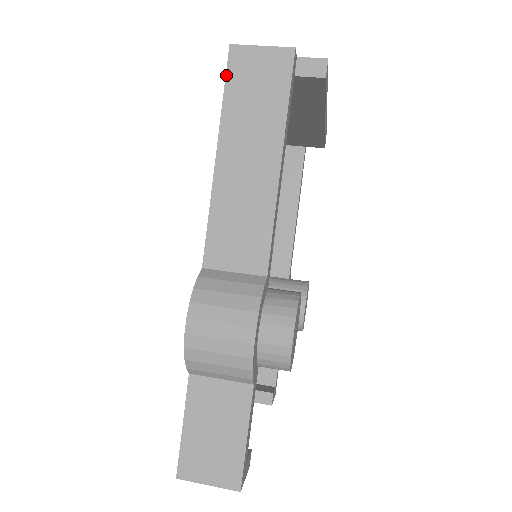
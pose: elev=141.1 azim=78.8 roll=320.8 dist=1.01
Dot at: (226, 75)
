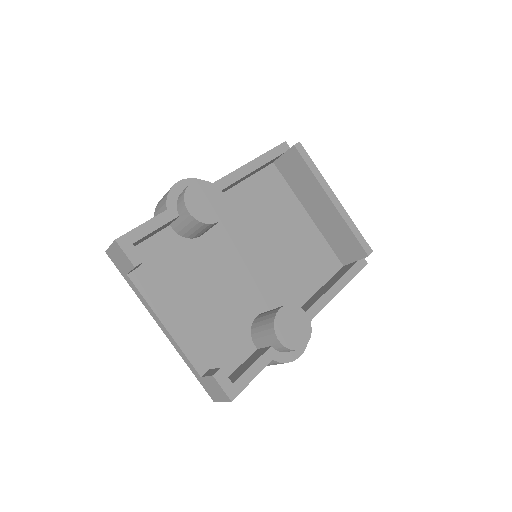
Dot at: occluded
